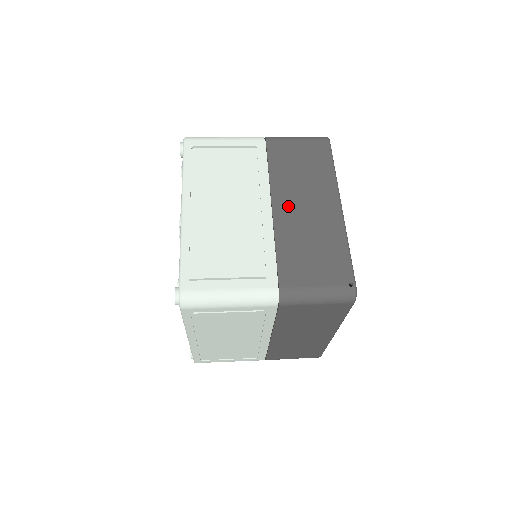
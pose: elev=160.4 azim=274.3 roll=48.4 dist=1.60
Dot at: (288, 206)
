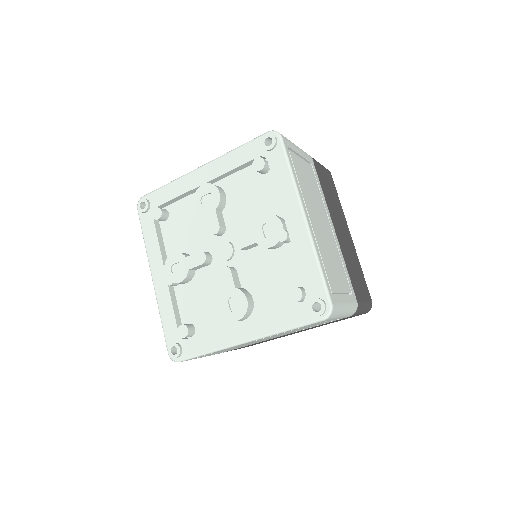
Dot at: (339, 230)
